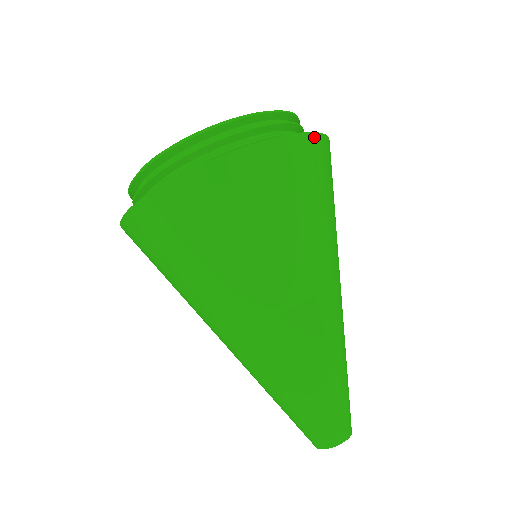
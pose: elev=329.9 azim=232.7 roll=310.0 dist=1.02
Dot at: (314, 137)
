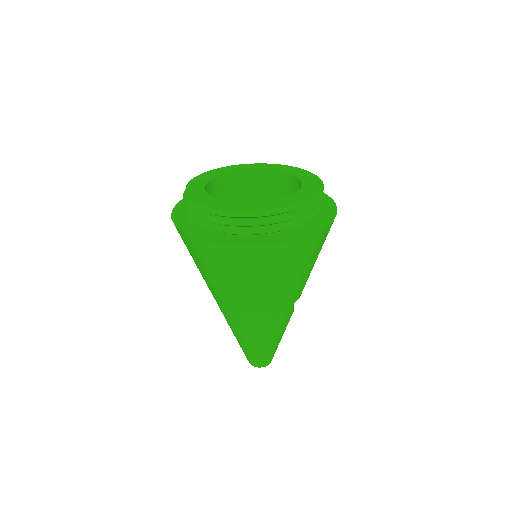
Dot at: occluded
